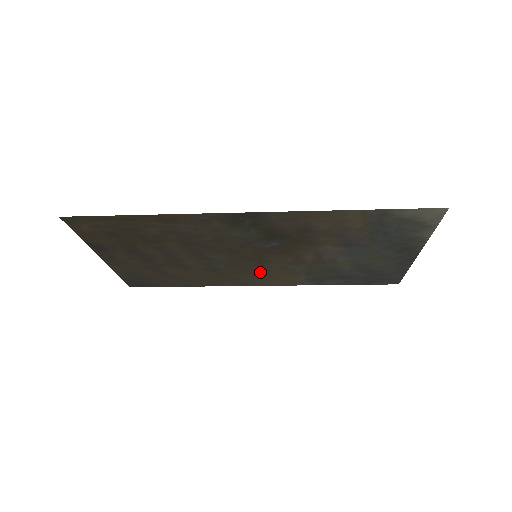
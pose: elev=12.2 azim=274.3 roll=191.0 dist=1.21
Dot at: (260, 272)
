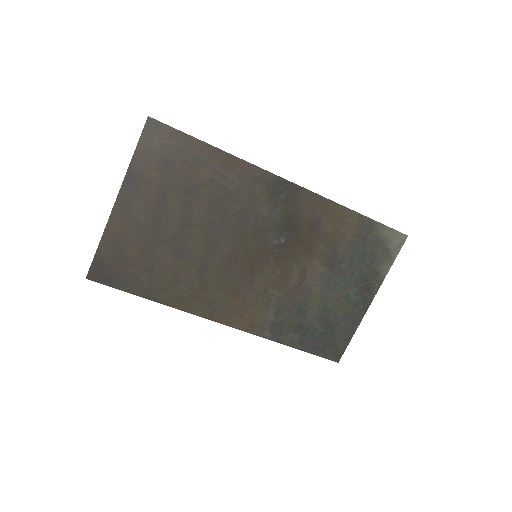
Dot at: (240, 292)
